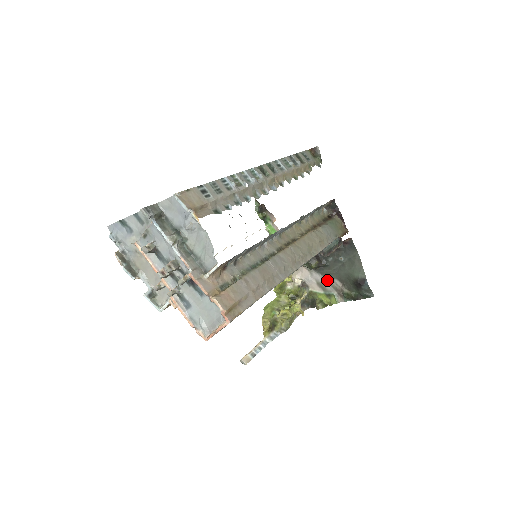
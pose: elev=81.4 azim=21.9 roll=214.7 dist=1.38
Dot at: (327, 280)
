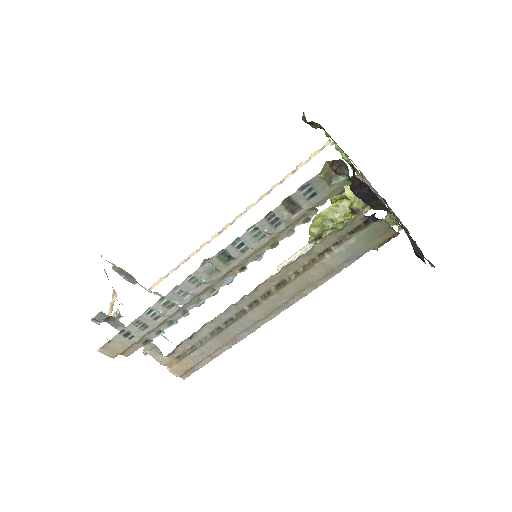
Dot at: (395, 215)
